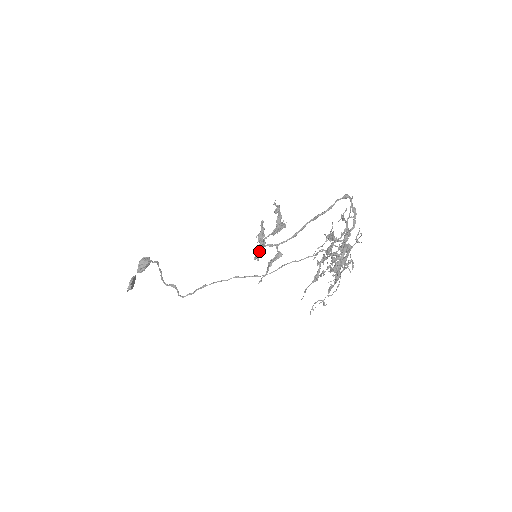
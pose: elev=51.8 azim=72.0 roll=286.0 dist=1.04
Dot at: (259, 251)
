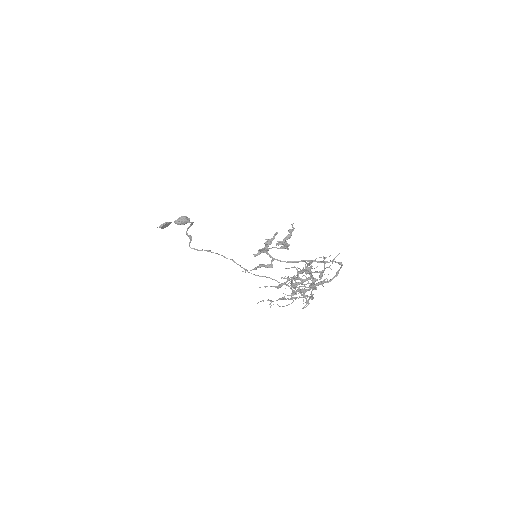
Dot at: (260, 252)
